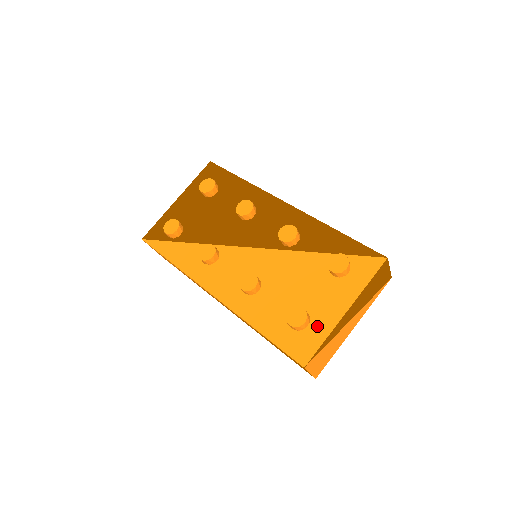
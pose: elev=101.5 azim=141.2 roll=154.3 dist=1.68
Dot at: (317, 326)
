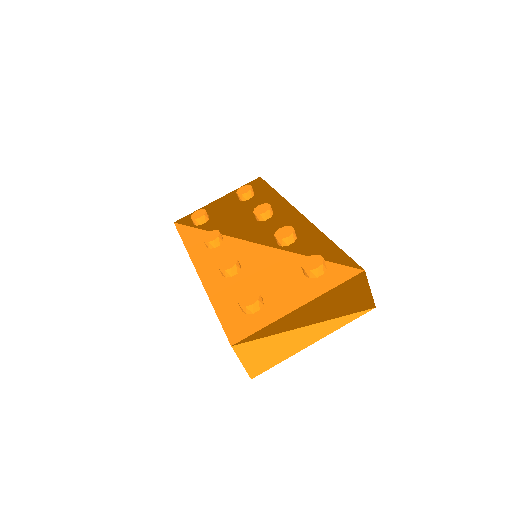
Dot at: (265, 314)
